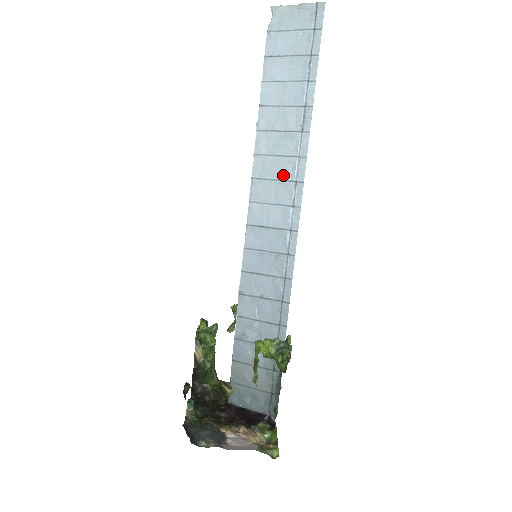
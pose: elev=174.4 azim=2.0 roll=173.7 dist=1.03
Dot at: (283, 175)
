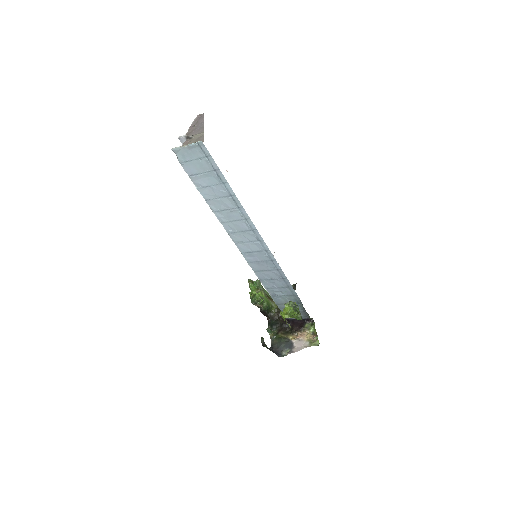
Dot at: (243, 229)
